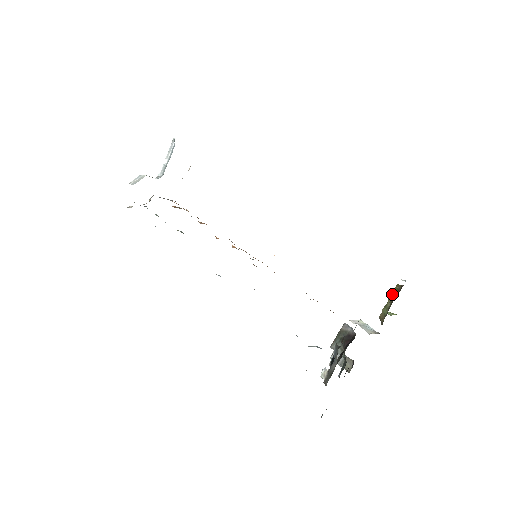
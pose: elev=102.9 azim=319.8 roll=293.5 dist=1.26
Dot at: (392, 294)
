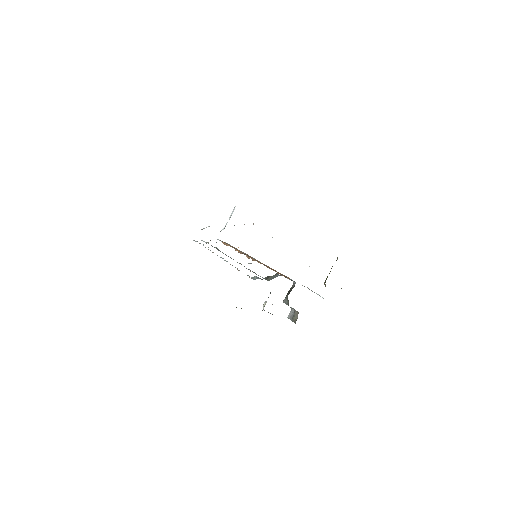
Dot at: occluded
